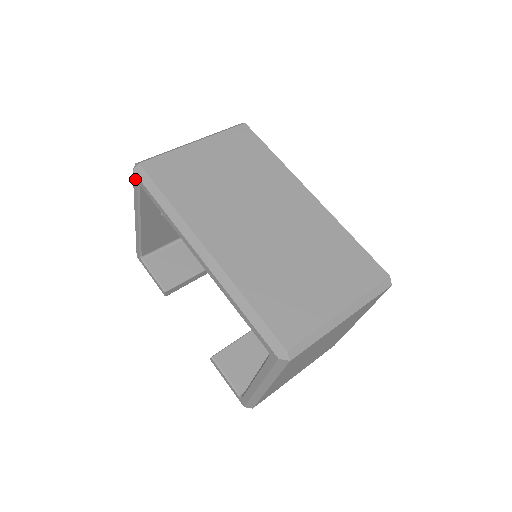
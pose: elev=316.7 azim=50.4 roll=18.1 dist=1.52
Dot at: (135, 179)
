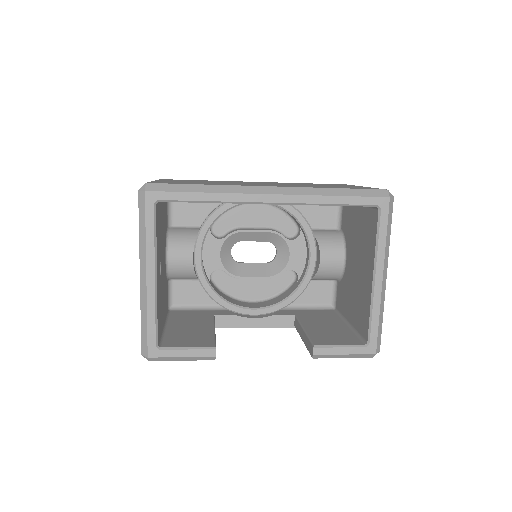
Dot at: (150, 200)
